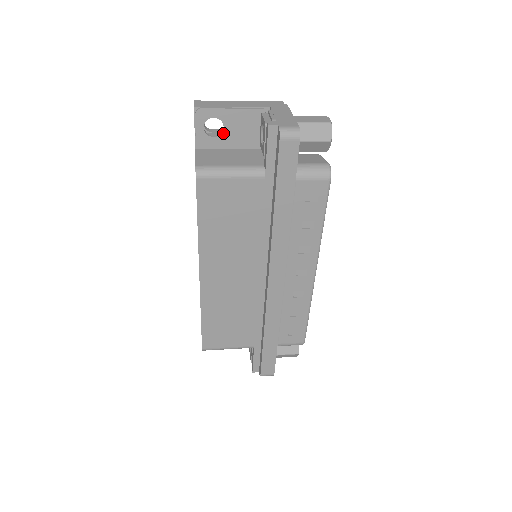
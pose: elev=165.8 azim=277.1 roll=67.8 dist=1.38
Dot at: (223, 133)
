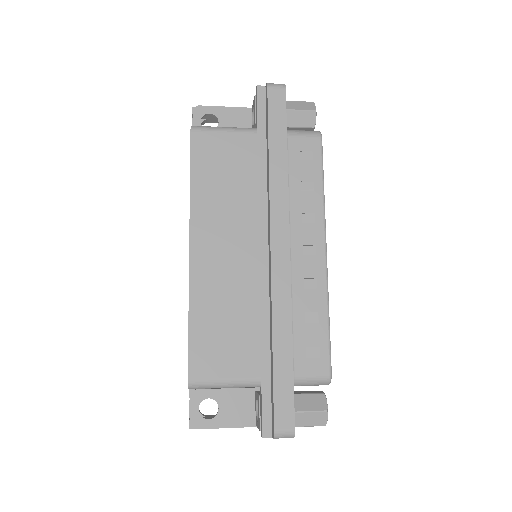
Dot at: occluded
